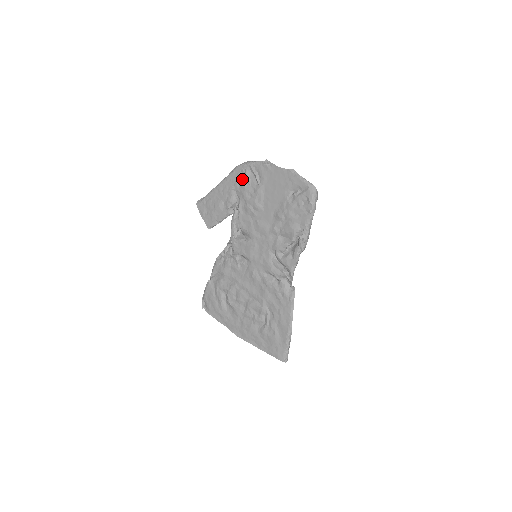
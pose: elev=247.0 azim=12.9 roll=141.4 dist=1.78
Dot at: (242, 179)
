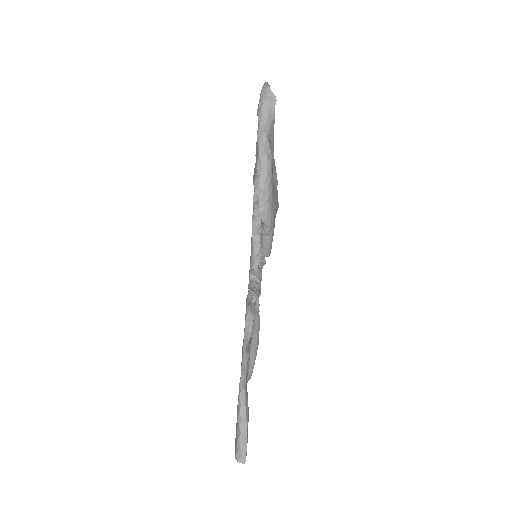
Dot at: occluded
